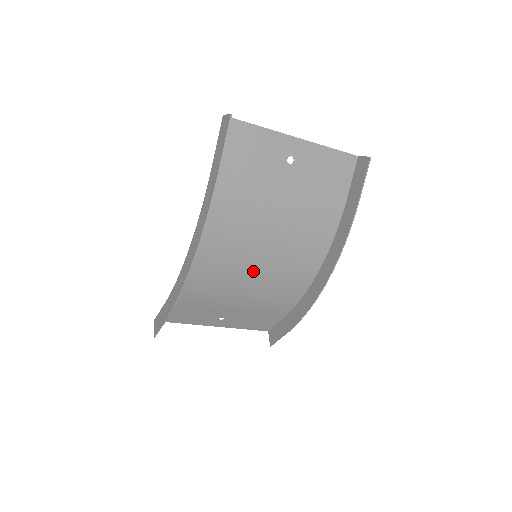
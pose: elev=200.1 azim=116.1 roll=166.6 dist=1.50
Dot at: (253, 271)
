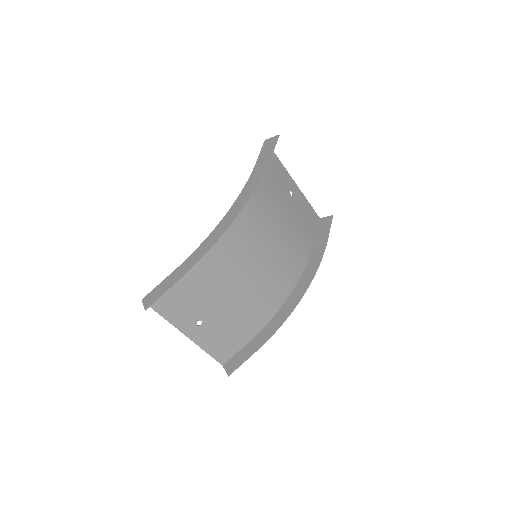
Dot at: (255, 265)
